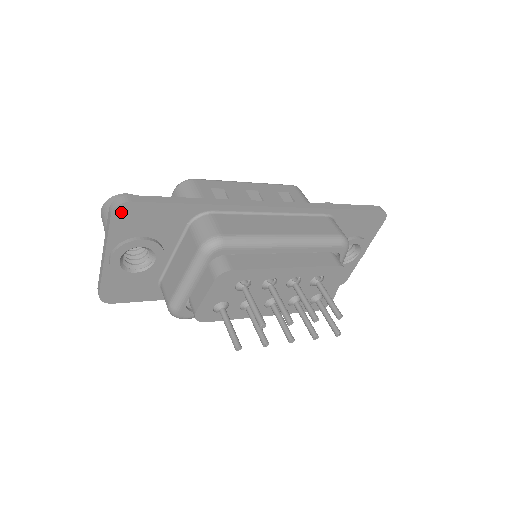
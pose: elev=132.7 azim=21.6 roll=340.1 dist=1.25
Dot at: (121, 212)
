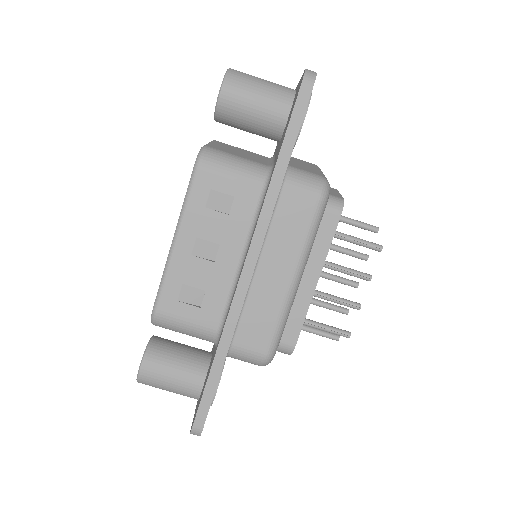
Dot at: occluded
